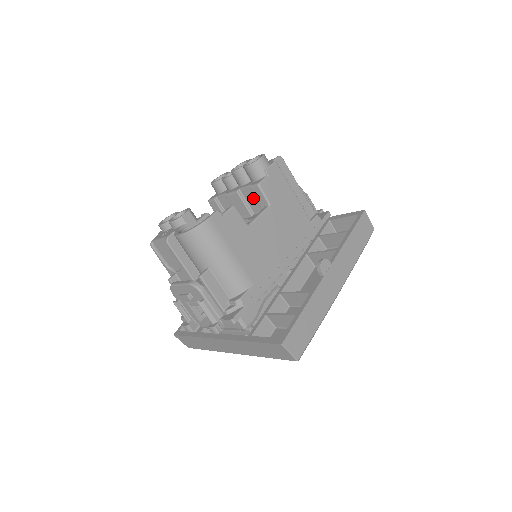
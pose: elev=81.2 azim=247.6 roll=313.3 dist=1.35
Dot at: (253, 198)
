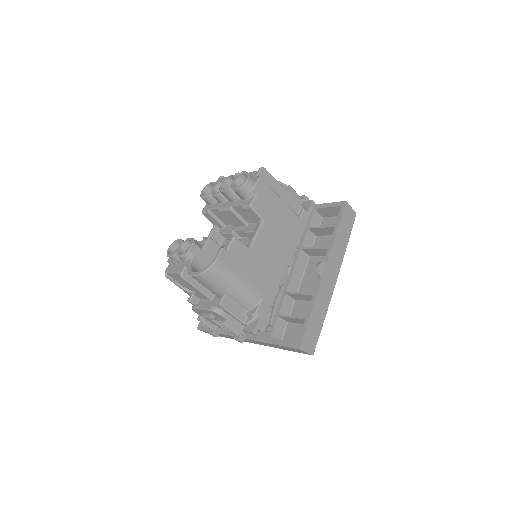
Dot at: (246, 213)
